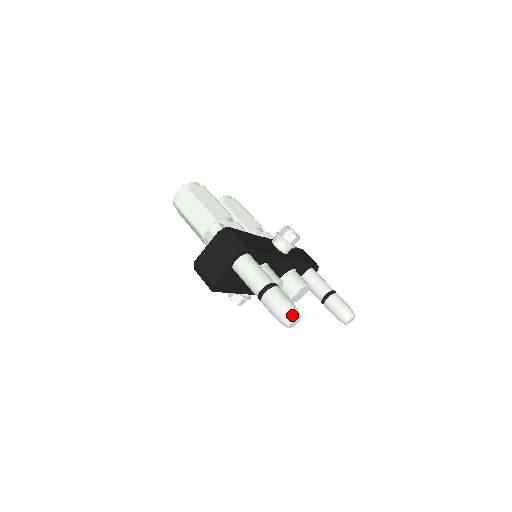
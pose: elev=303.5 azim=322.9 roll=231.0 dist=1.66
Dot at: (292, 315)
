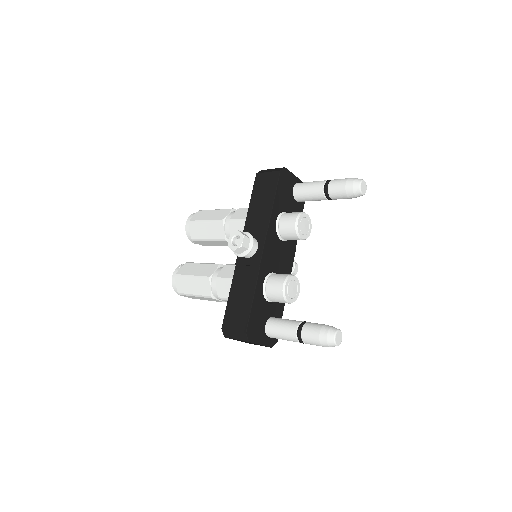
Dot at: occluded
